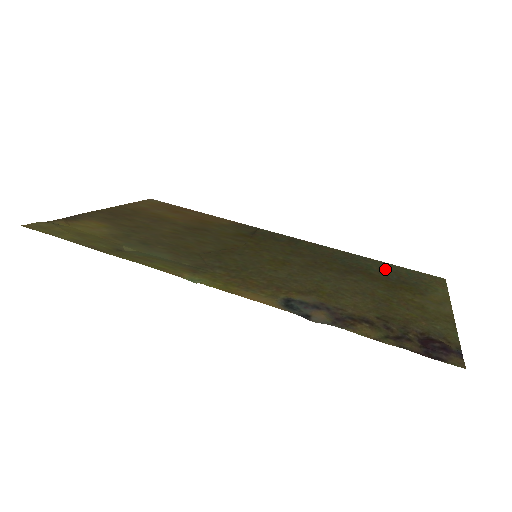
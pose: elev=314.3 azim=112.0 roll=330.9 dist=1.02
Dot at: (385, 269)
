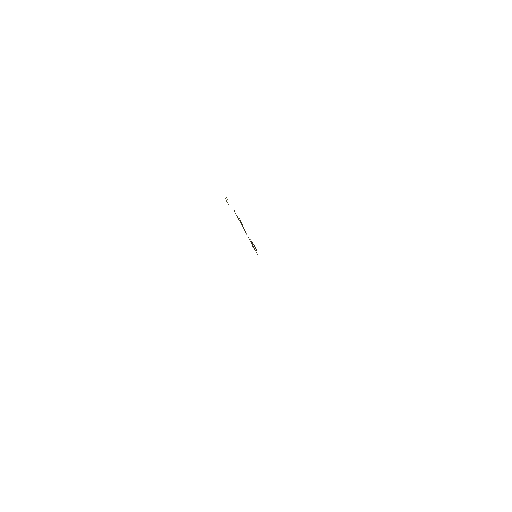
Dot at: occluded
